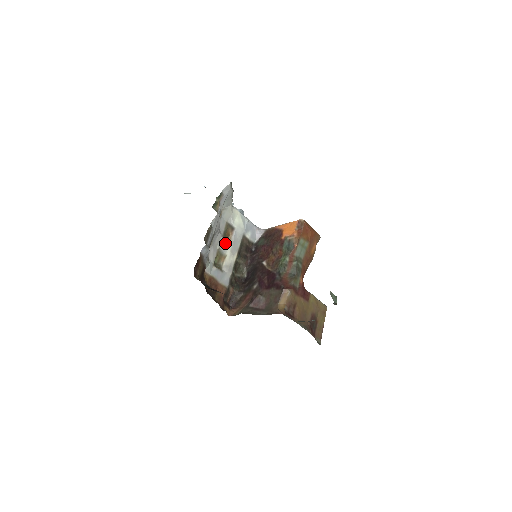
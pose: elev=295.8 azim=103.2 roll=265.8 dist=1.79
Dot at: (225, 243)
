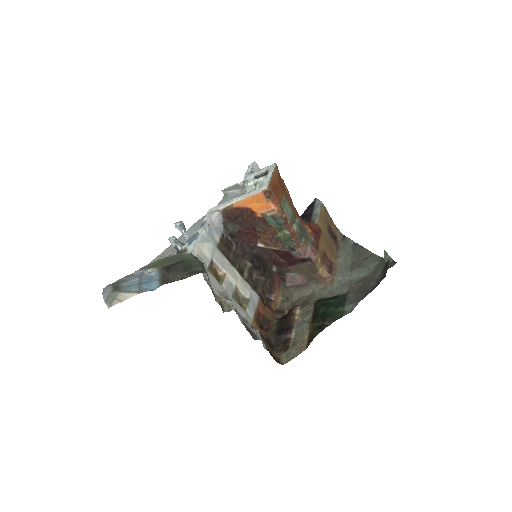
Dot at: (227, 284)
